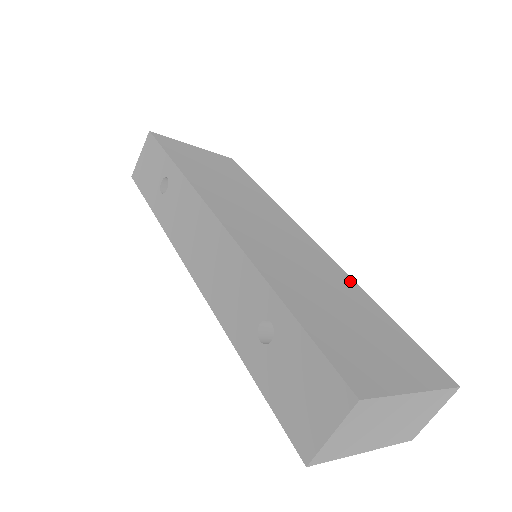
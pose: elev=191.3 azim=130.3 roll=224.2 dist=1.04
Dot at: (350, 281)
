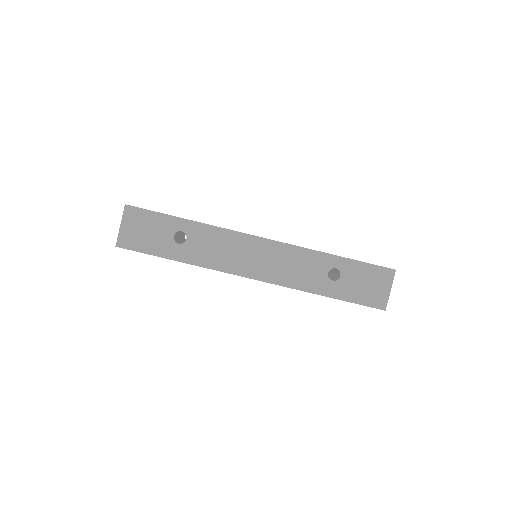
Dot at: occluded
